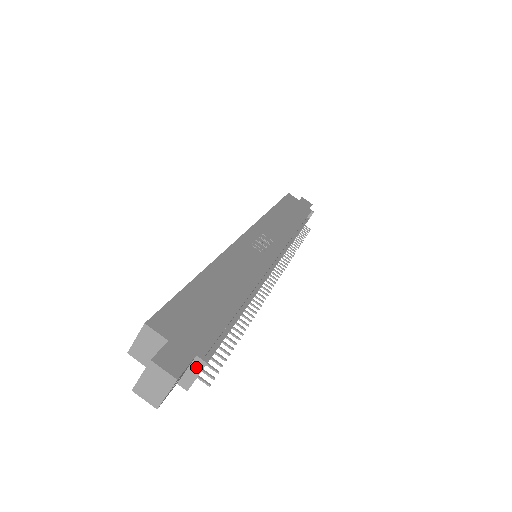
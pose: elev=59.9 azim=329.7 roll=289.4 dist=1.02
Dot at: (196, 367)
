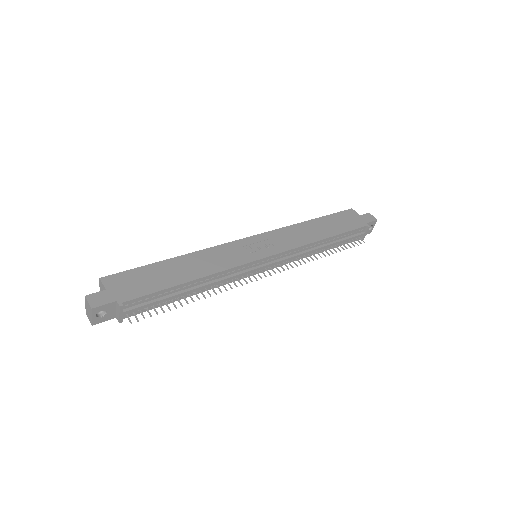
Dot at: (118, 308)
